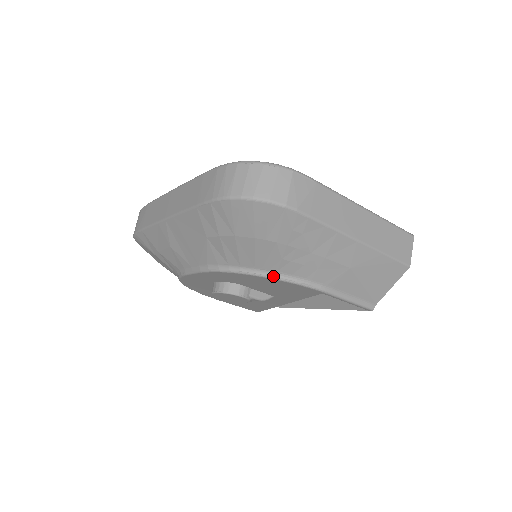
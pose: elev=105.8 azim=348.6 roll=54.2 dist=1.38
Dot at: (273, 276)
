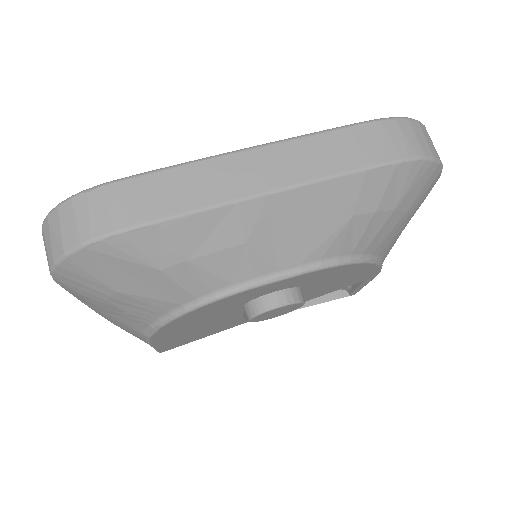
Dot at: (378, 261)
